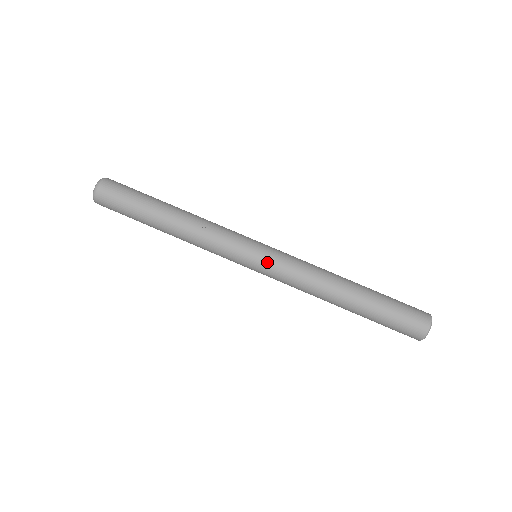
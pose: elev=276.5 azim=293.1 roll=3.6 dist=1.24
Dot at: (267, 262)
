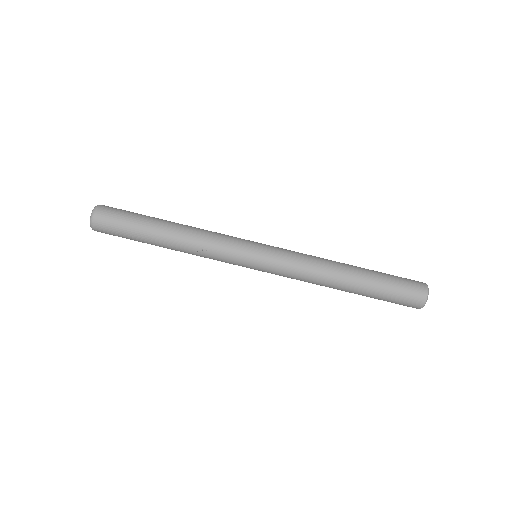
Dot at: (265, 270)
